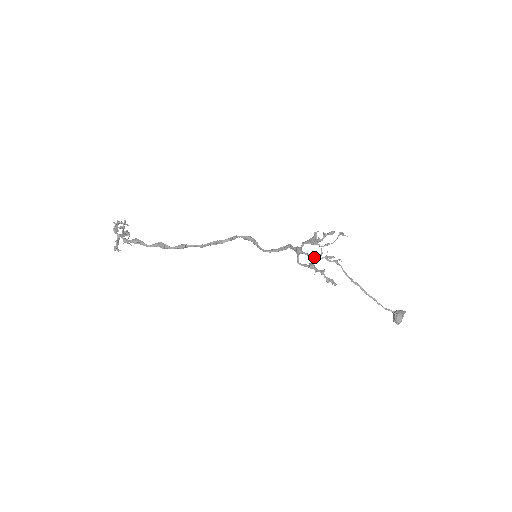
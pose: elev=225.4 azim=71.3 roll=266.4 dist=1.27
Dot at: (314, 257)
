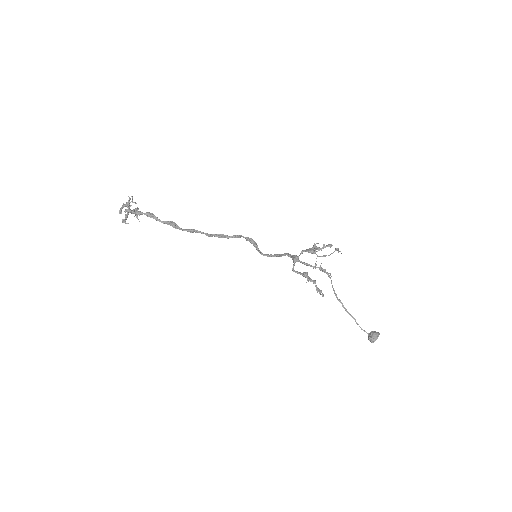
Dot at: (310, 265)
